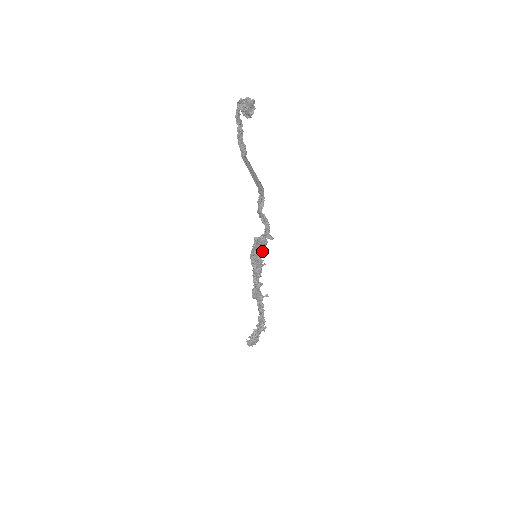
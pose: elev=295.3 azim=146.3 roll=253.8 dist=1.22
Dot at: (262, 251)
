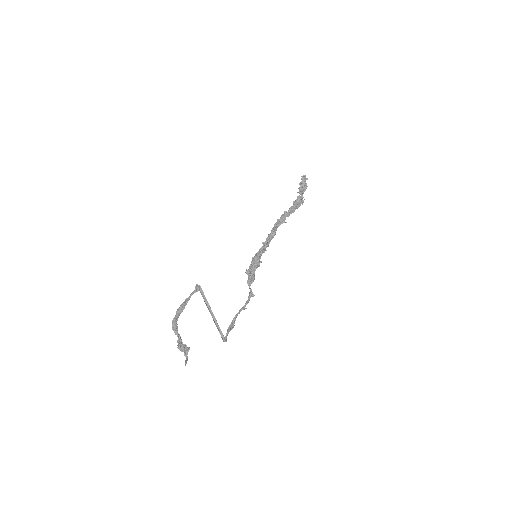
Dot at: (256, 267)
